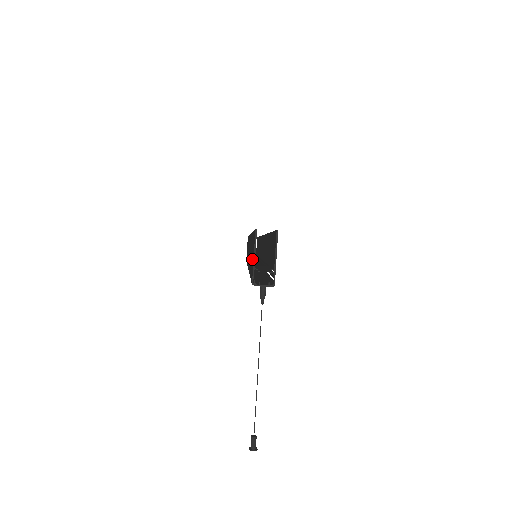
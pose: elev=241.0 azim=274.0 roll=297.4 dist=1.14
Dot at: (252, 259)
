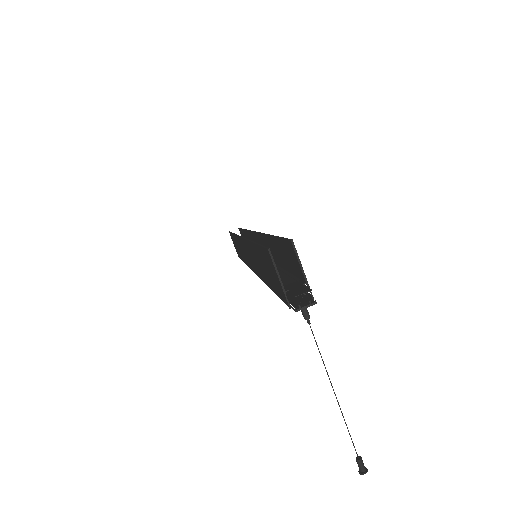
Dot at: (273, 278)
